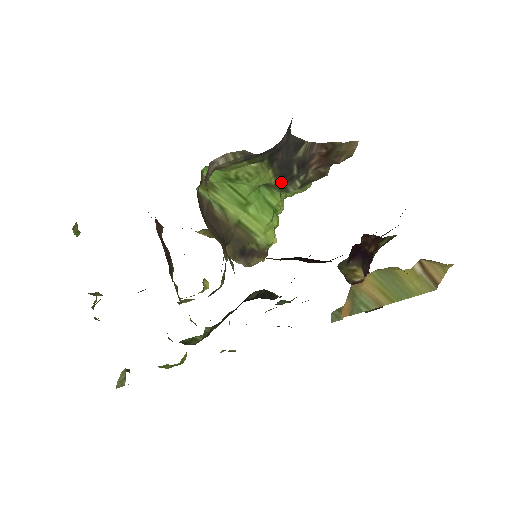
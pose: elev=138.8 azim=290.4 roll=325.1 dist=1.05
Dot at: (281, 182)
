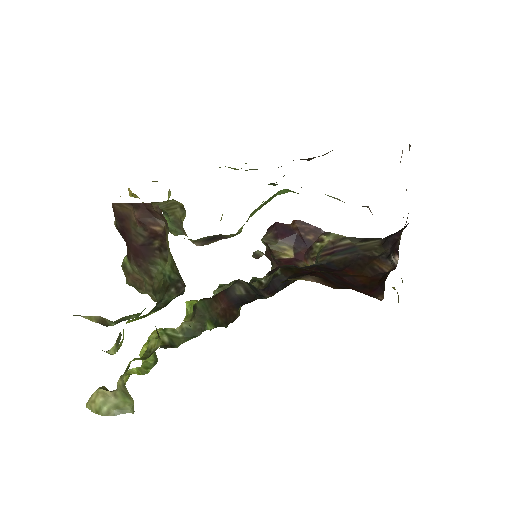
Dot at: occluded
